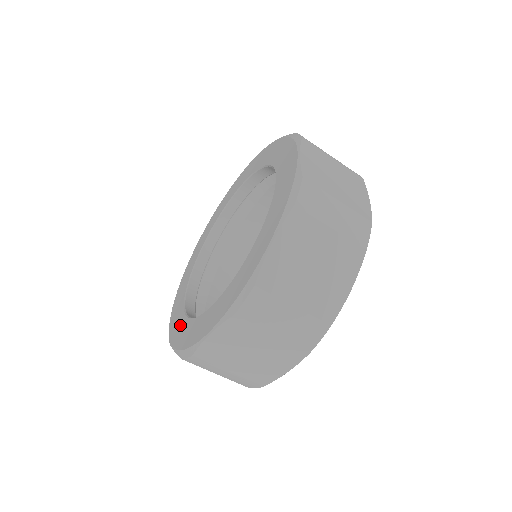
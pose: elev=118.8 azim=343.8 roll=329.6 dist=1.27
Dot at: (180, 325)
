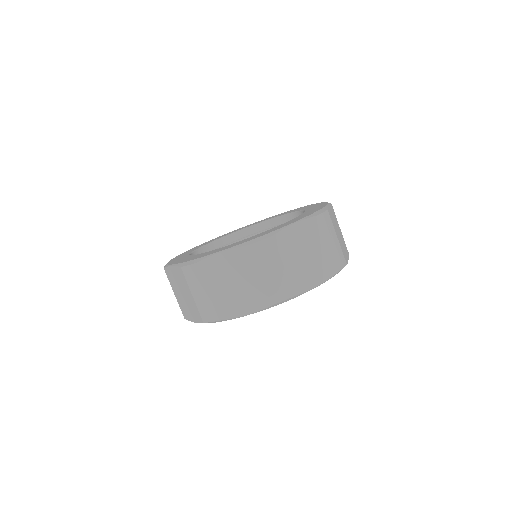
Dot at: (189, 251)
